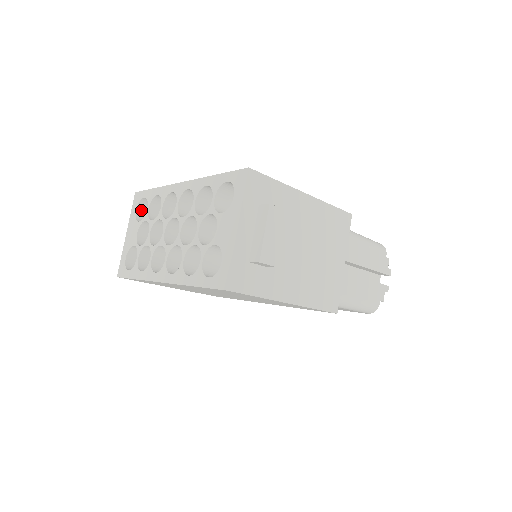
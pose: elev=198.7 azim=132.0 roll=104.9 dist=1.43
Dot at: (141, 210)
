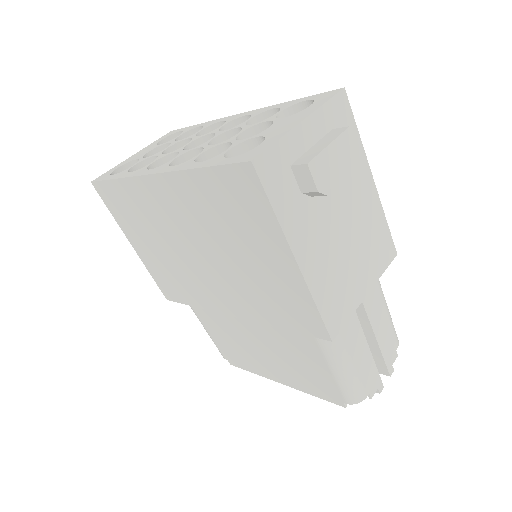
Dot at: occluded
